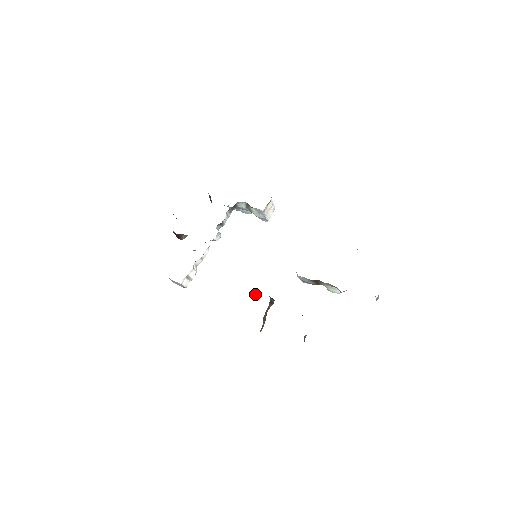
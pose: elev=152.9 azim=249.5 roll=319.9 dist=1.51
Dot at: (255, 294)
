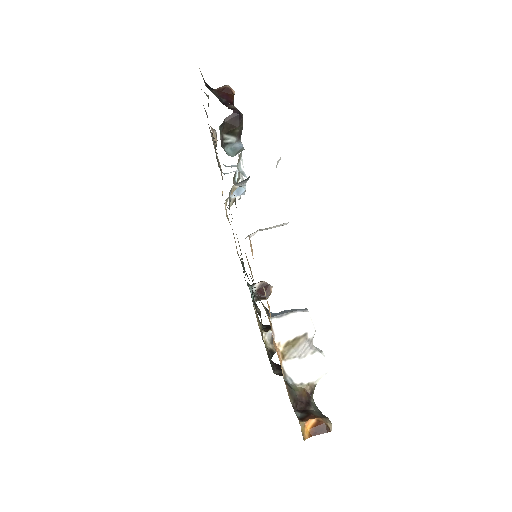
Dot at: occluded
